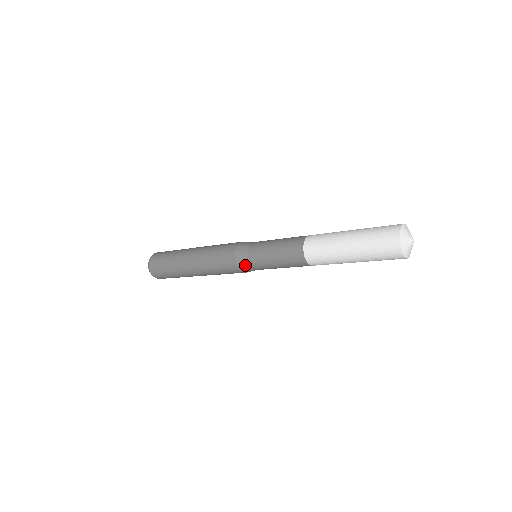
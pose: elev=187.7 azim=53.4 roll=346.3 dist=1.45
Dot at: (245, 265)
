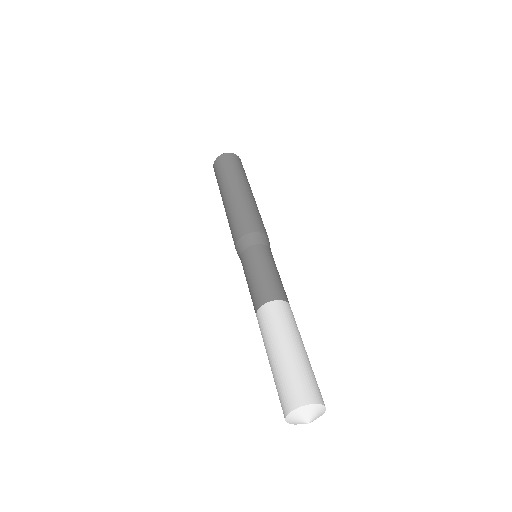
Dot at: occluded
